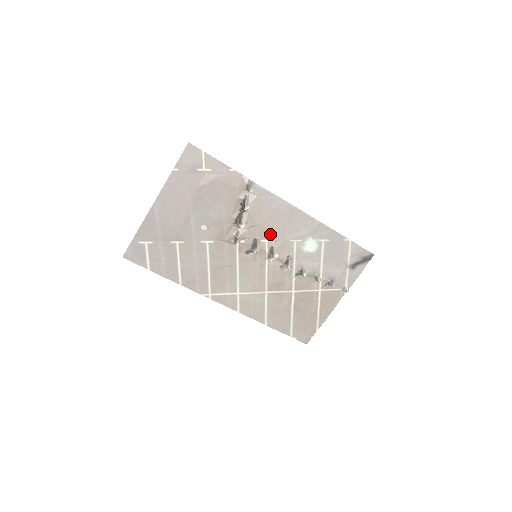
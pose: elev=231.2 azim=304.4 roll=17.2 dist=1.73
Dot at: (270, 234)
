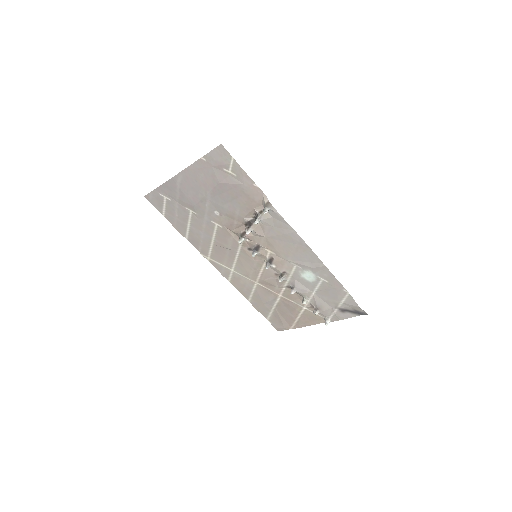
Dot at: (274, 248)
